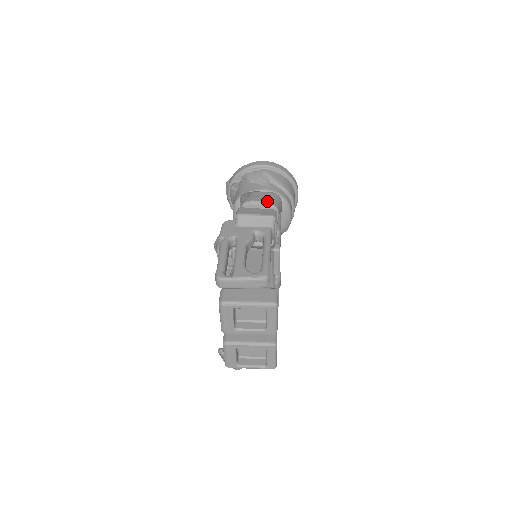
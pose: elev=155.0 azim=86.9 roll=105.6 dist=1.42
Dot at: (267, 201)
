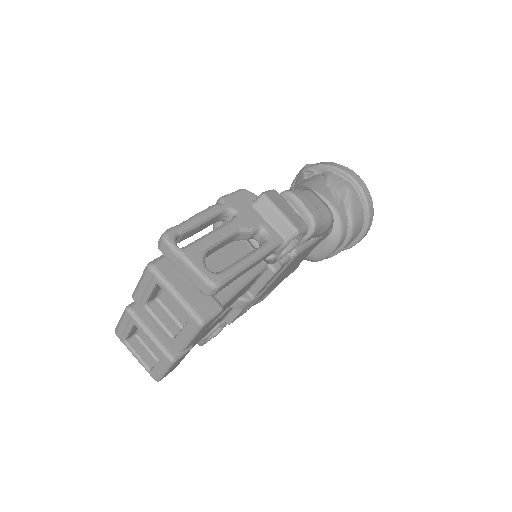
Dot at: (312, 211)
